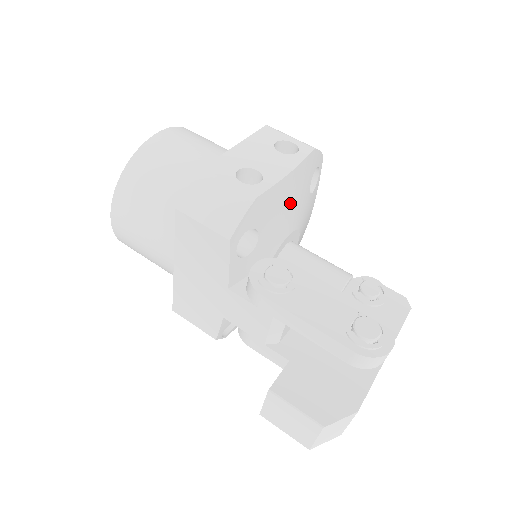
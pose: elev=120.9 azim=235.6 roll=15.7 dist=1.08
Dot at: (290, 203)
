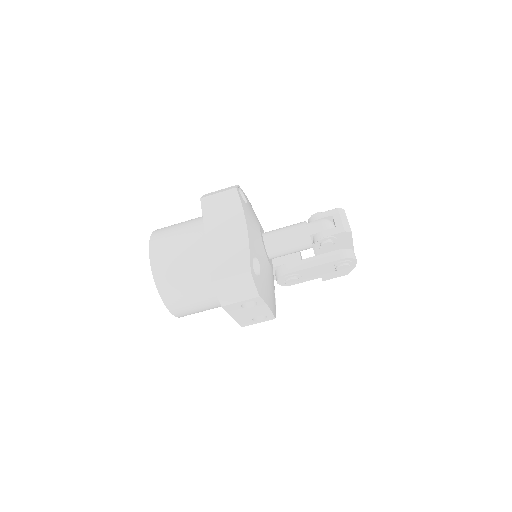
Dot at: (269, 287)
